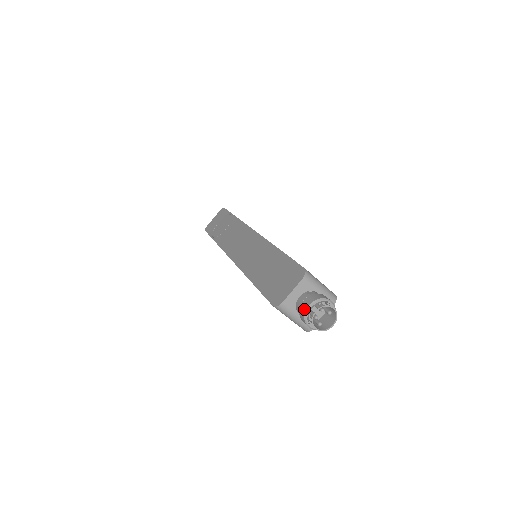
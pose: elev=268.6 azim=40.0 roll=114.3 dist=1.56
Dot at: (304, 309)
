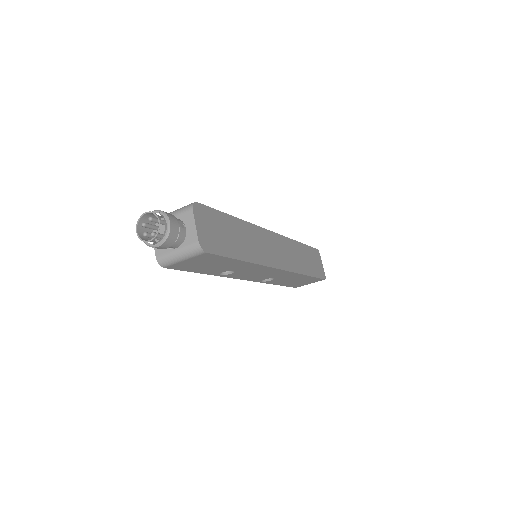
Dot at: occluded
